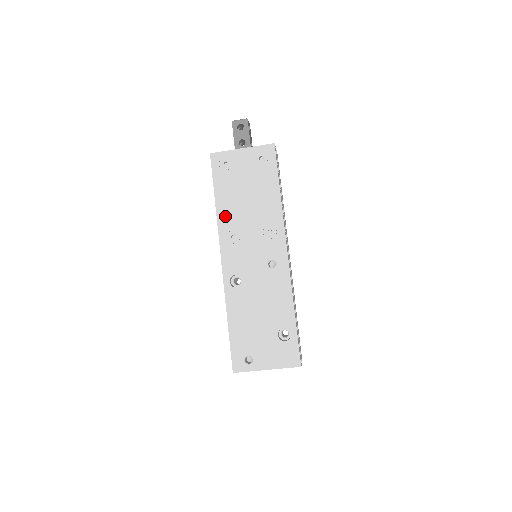
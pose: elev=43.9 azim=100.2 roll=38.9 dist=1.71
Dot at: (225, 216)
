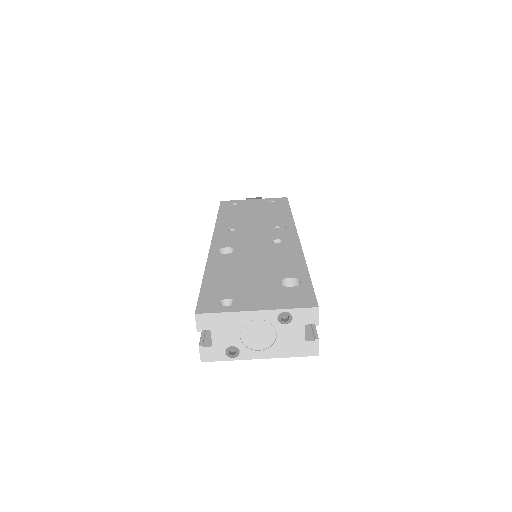
Dot at: (226, 222)
